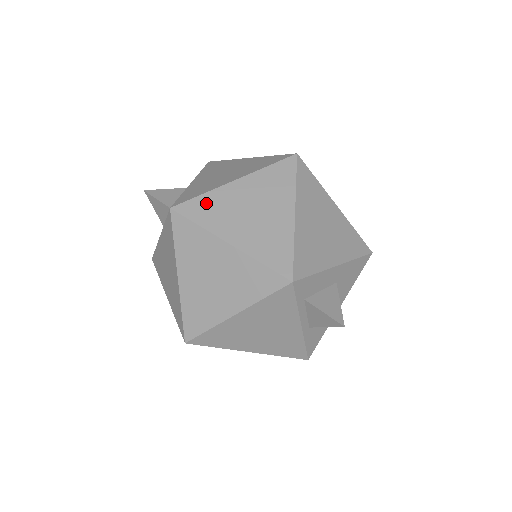
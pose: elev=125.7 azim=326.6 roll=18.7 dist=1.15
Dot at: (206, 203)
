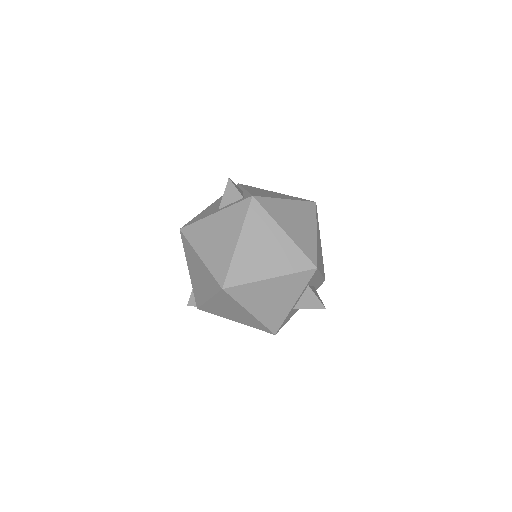
Dot at: (272, 203)
